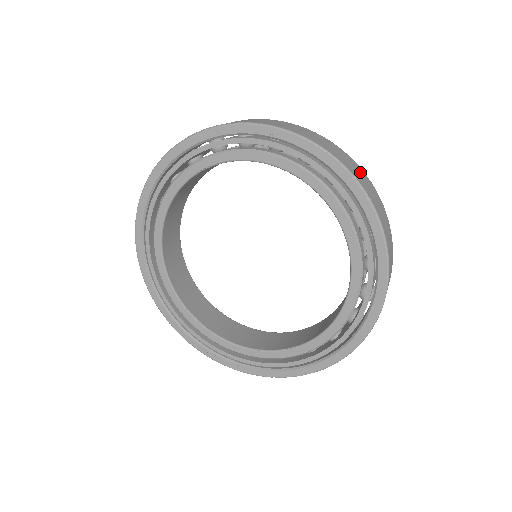
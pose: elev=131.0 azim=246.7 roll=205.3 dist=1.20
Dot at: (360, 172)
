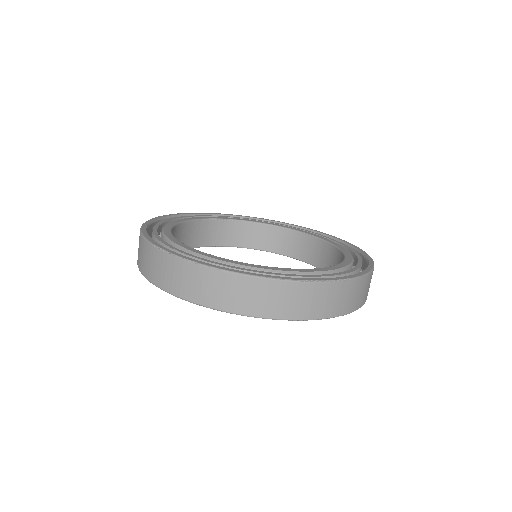
Dot at: (330, 294)
